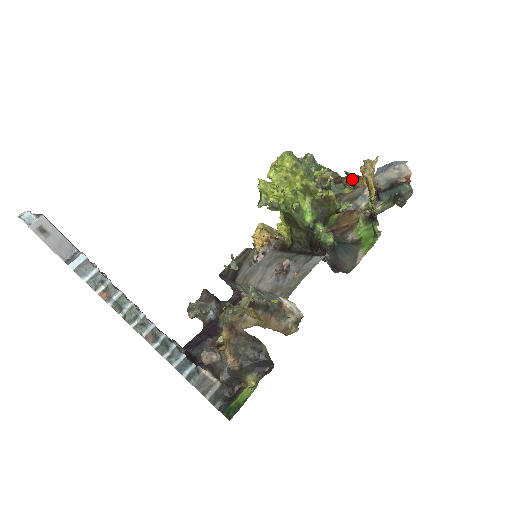
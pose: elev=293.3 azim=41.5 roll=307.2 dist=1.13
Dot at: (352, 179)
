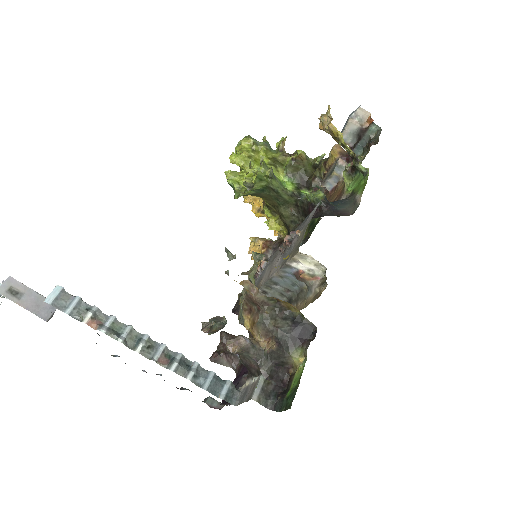
Dot at: (323, 164)
